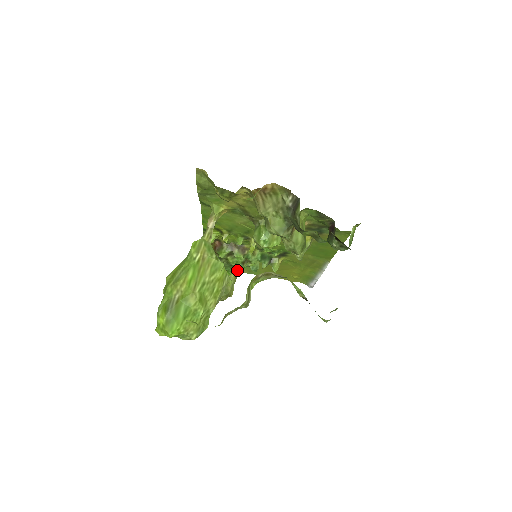
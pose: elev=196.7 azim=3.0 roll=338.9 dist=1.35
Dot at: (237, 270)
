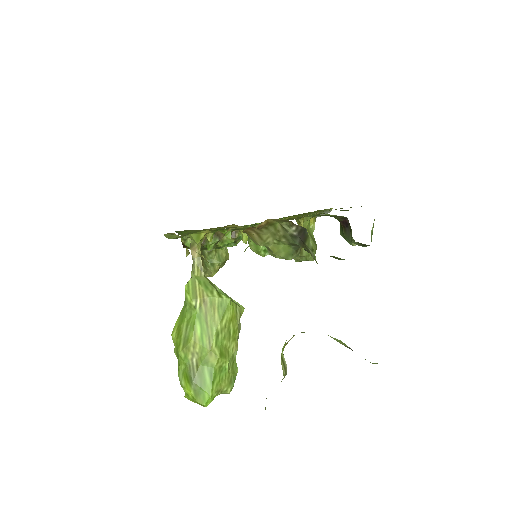
Dot at: occluded
